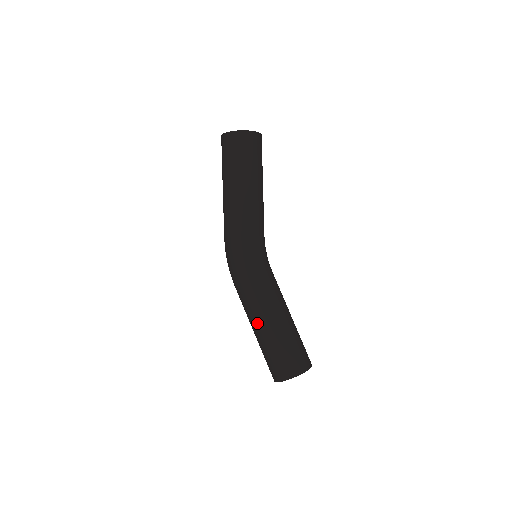
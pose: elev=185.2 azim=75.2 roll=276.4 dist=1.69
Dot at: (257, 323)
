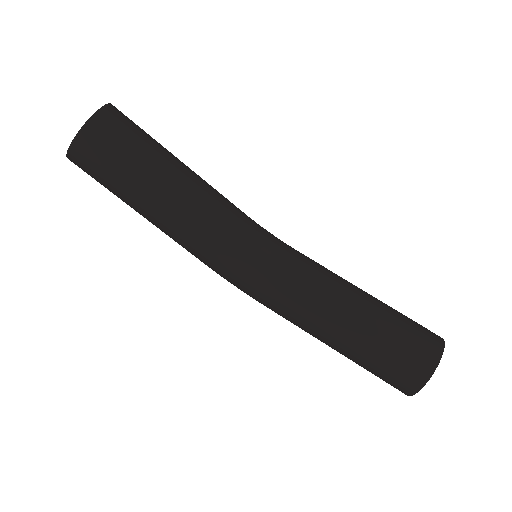
Dot at: occluded
